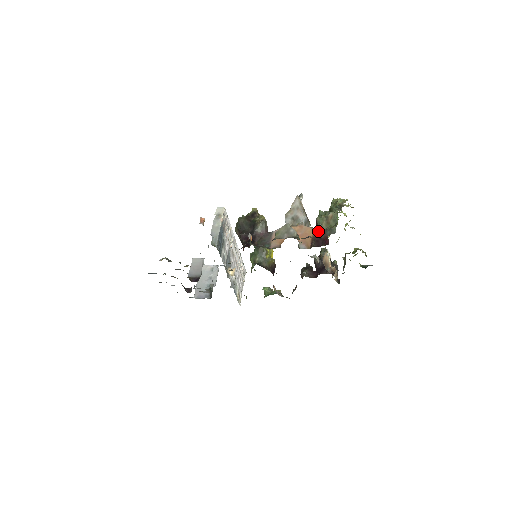
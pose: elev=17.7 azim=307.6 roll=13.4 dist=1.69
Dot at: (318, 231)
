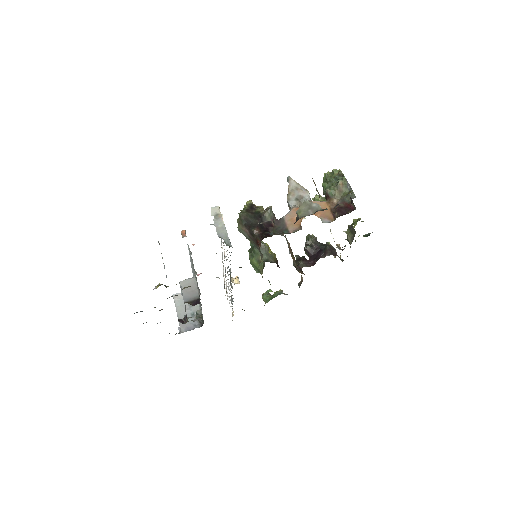
Dot at: (333, 202)
